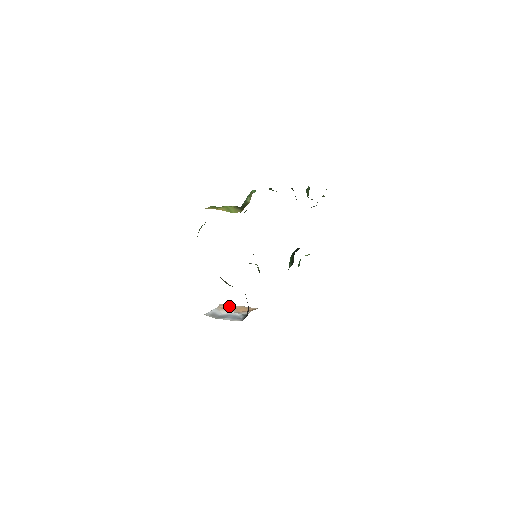
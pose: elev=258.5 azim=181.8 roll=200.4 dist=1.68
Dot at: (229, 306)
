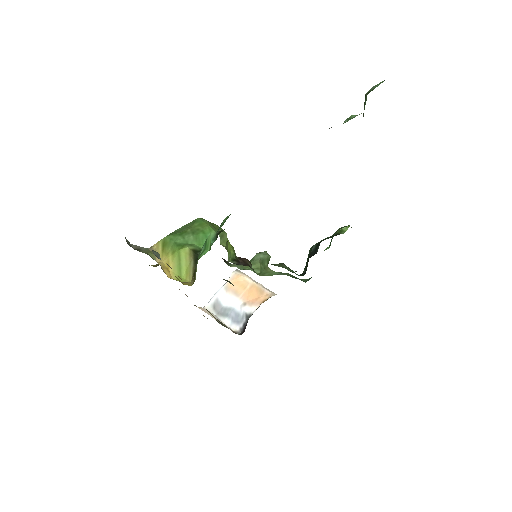
Dot at: (240, 281)
